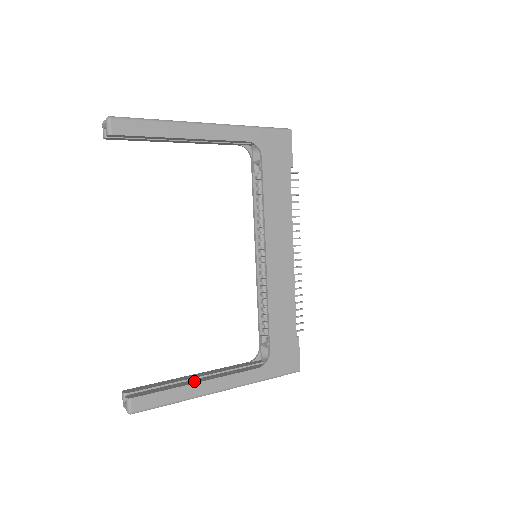
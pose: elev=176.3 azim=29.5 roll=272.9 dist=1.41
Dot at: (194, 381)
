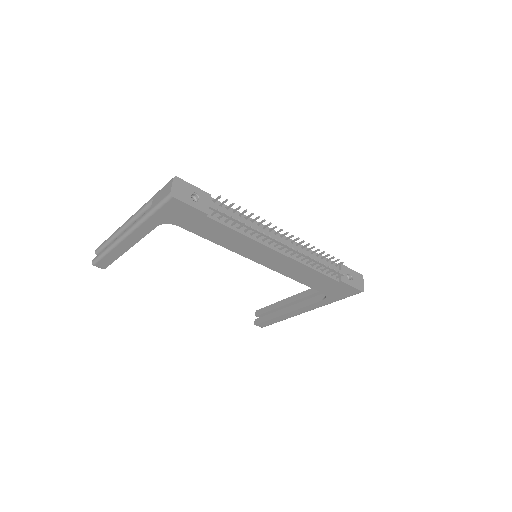
Dot at: (284, 311)
